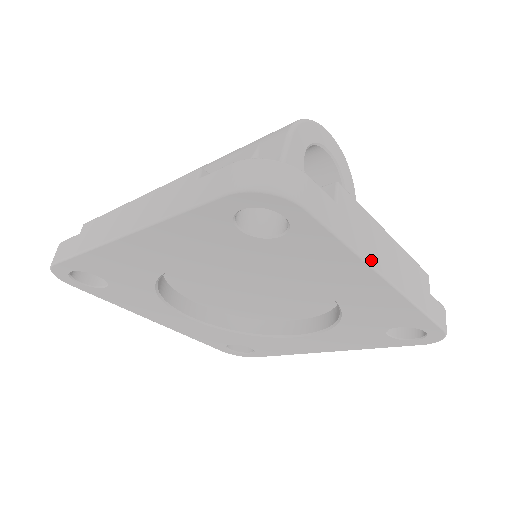
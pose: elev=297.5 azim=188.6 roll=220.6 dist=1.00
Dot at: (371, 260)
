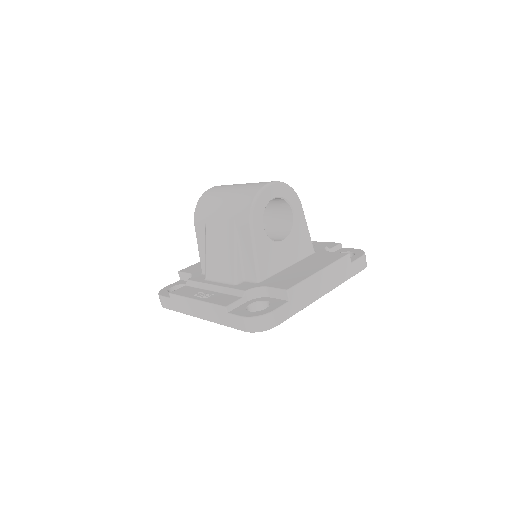
Dot at: (313, 300)
